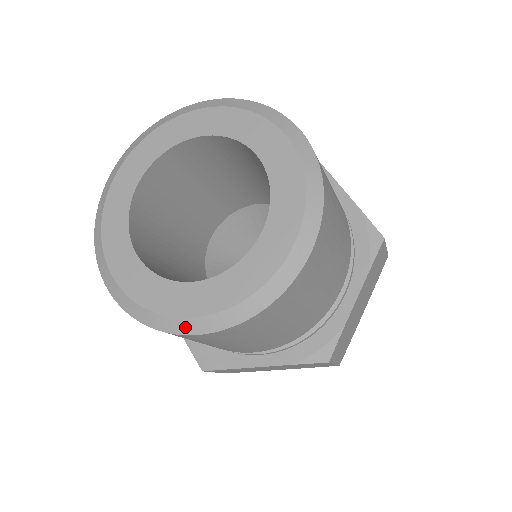
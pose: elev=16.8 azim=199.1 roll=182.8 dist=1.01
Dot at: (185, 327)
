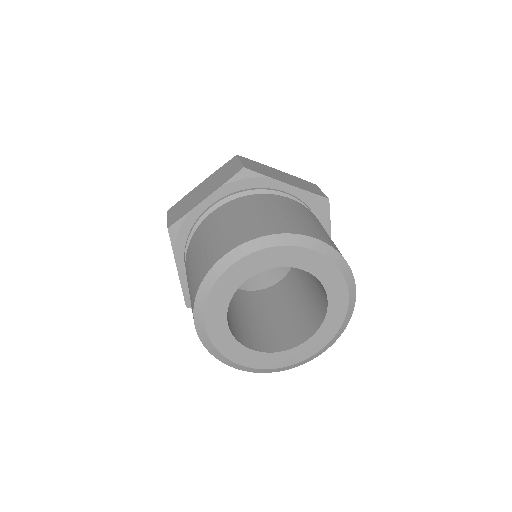
Dot at: (312, 358)
